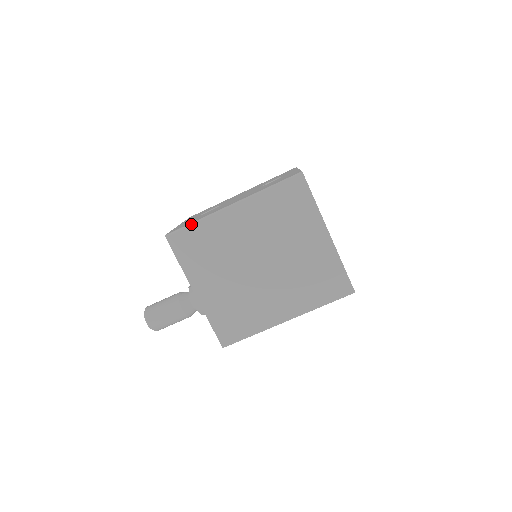
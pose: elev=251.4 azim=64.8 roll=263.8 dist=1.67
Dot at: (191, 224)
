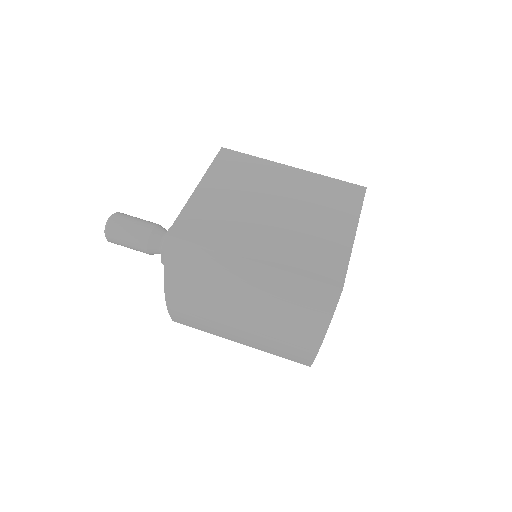
Dot at: (250, 155)
